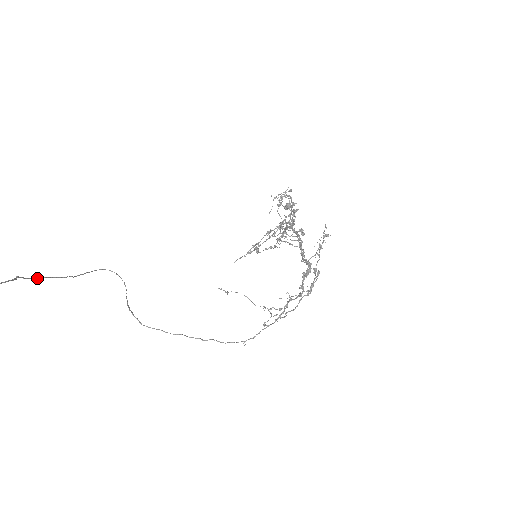
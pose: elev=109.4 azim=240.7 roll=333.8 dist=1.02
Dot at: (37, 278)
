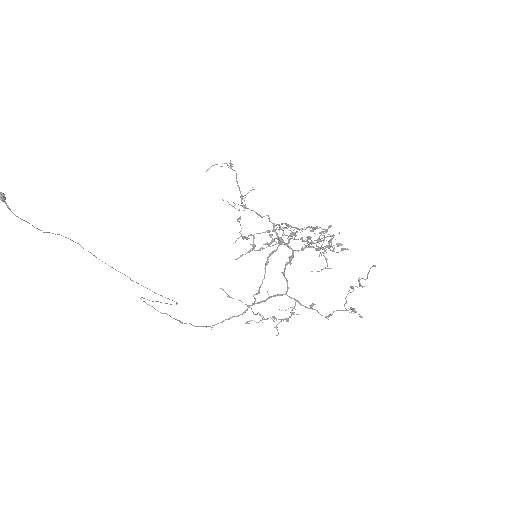
Dot at: (95, 256)
